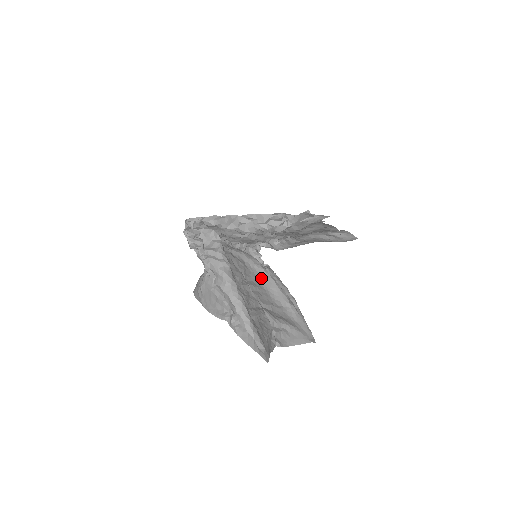
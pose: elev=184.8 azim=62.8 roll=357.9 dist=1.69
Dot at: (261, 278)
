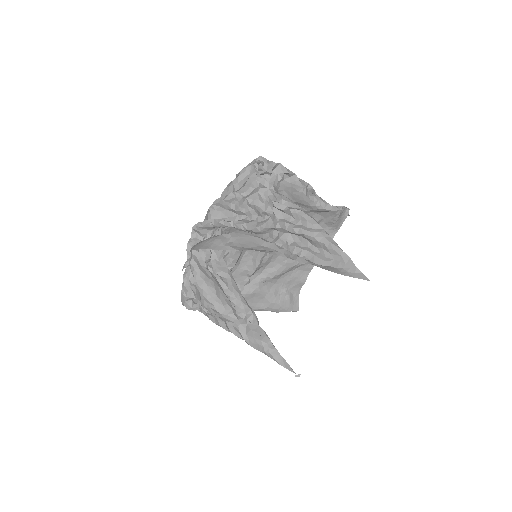
Dot at: occluded
